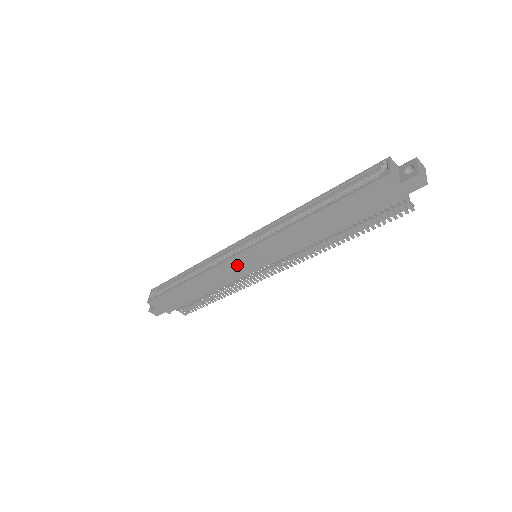
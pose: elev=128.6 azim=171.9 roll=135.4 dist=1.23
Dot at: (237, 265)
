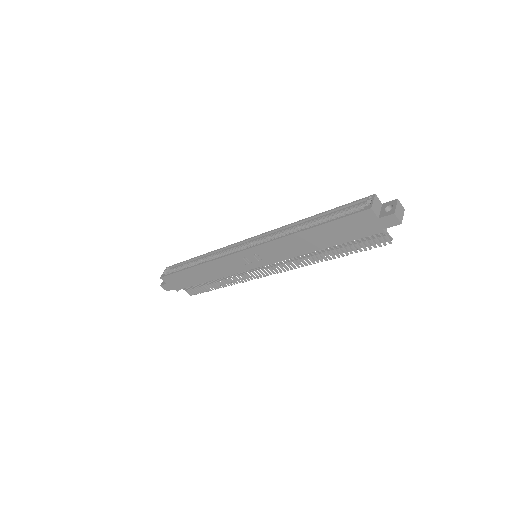
Dot at: (238, 260)
